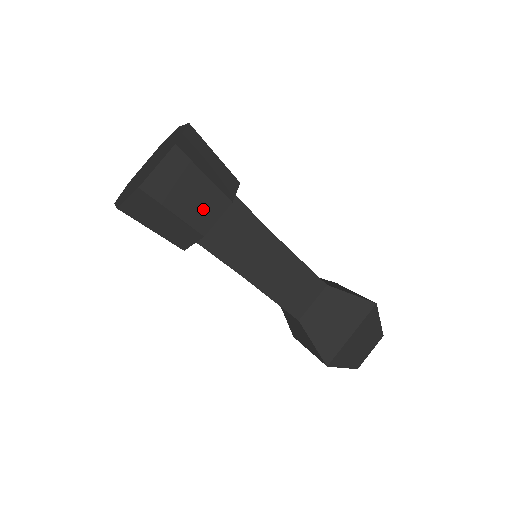
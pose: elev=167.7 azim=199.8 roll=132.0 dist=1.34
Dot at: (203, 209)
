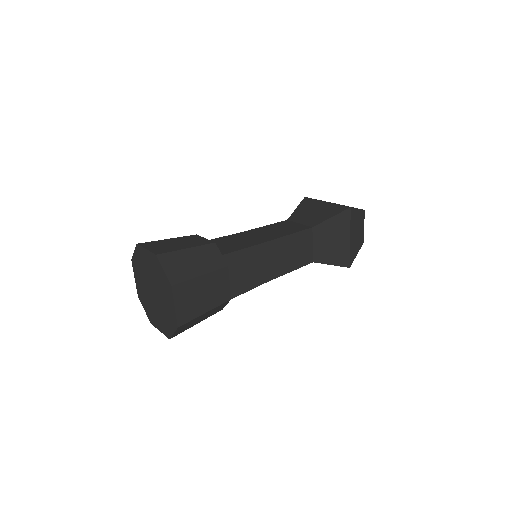
Dot at: (217, 290)
